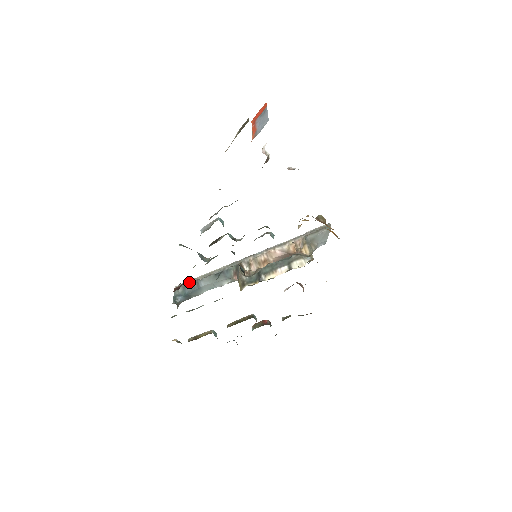
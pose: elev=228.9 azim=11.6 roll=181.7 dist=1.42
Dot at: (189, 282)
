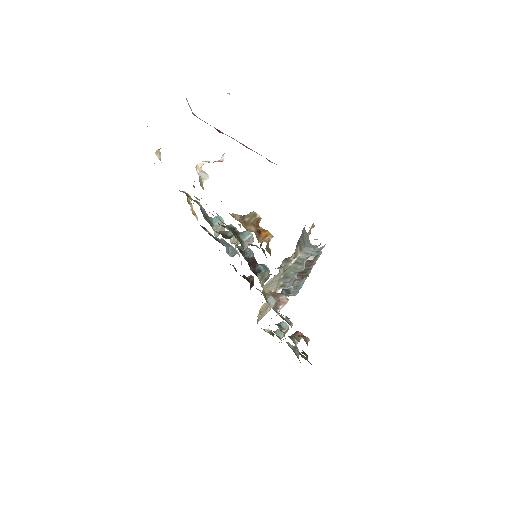
Dot at: occluded
